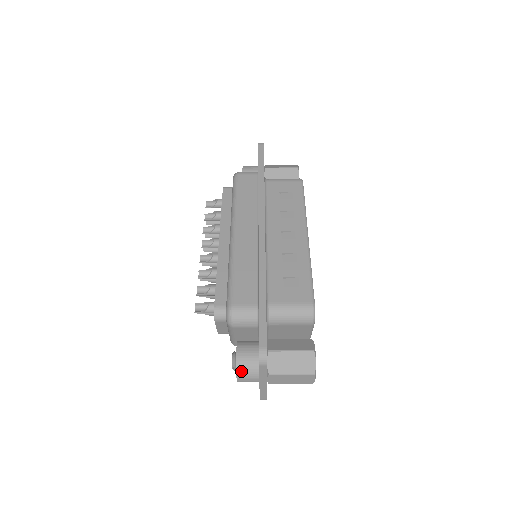
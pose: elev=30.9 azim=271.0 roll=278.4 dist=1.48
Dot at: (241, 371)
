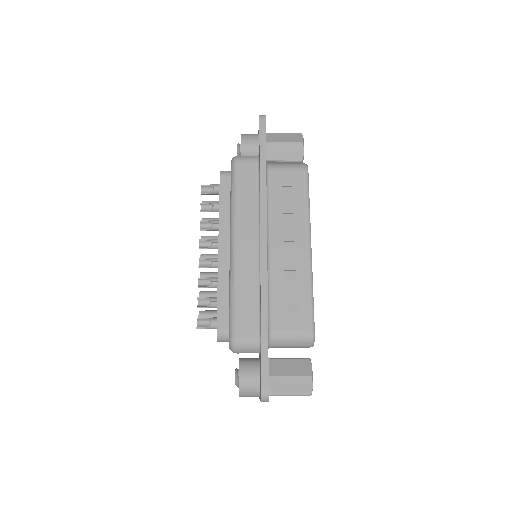
Dot at: (244, 393)
